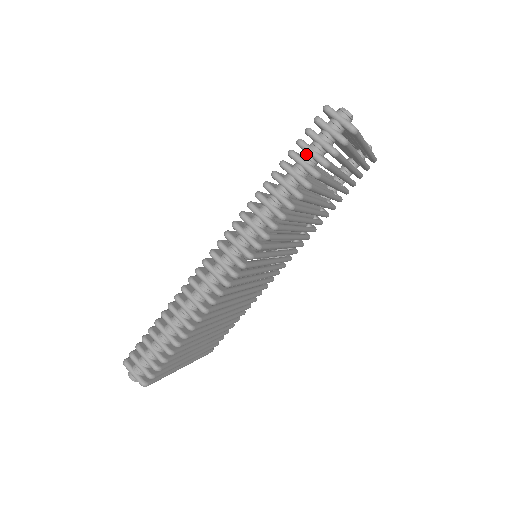
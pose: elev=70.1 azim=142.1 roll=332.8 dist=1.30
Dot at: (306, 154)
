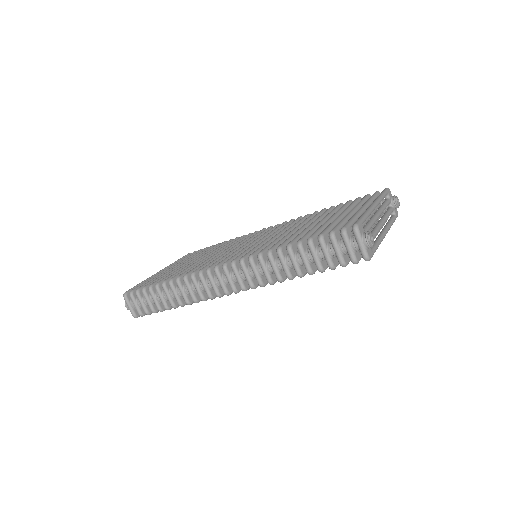
Dot at: (321, 251)
